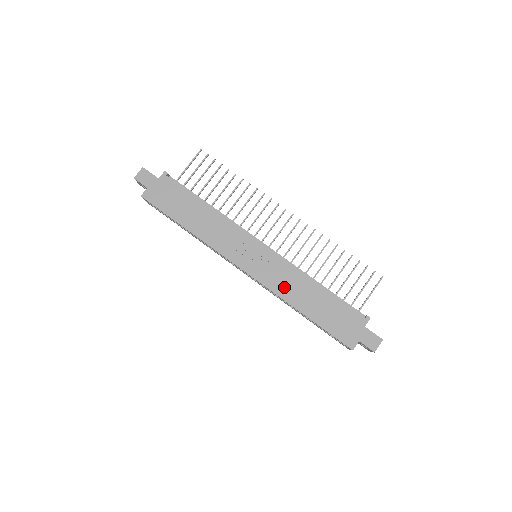
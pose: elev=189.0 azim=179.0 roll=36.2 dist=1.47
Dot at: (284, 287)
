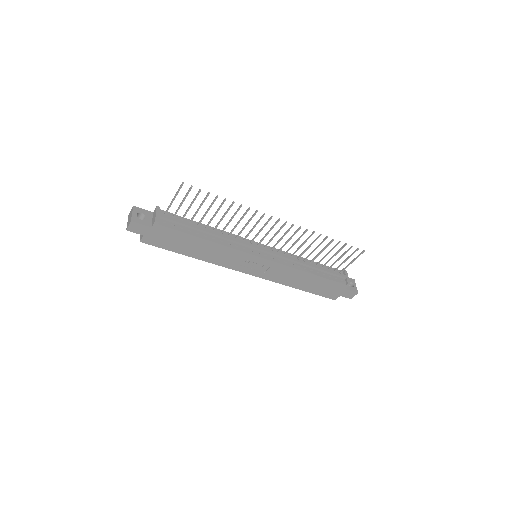
Dot at: (283, 278)
